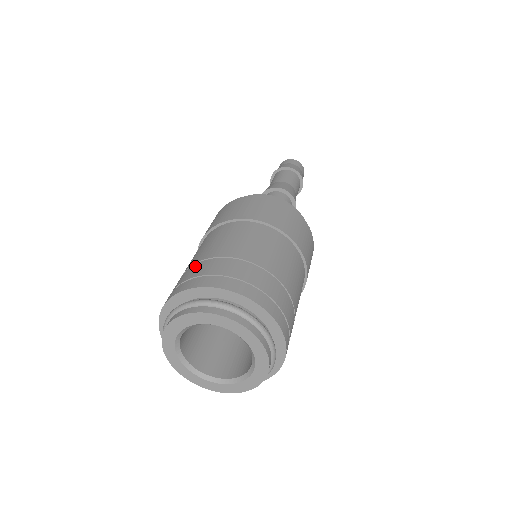
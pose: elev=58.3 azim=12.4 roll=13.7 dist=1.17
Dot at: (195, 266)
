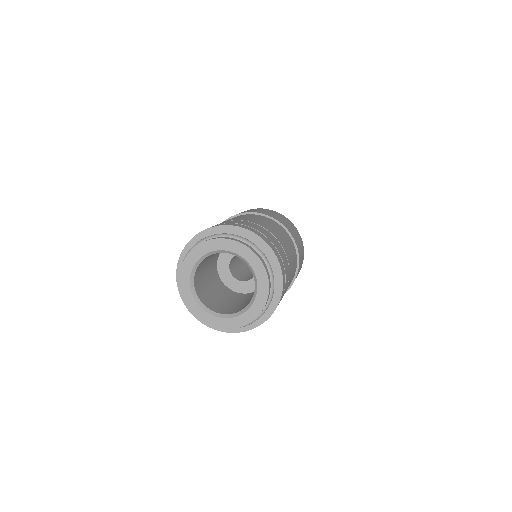
Dot at: occluded
